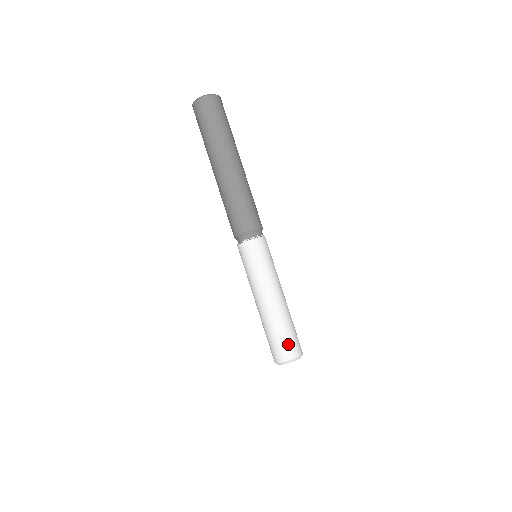
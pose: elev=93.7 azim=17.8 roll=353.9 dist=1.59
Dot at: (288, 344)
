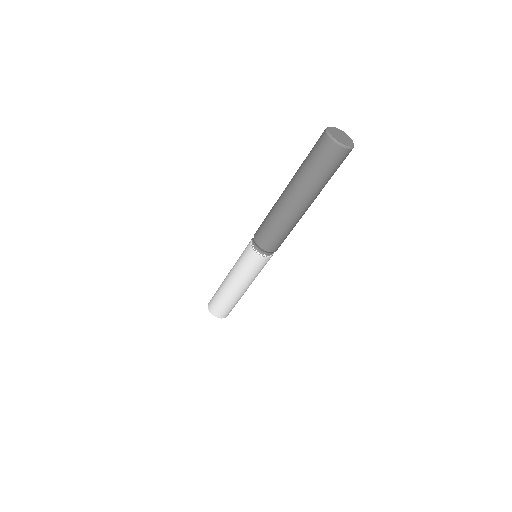
Dot at: (217, 308)
